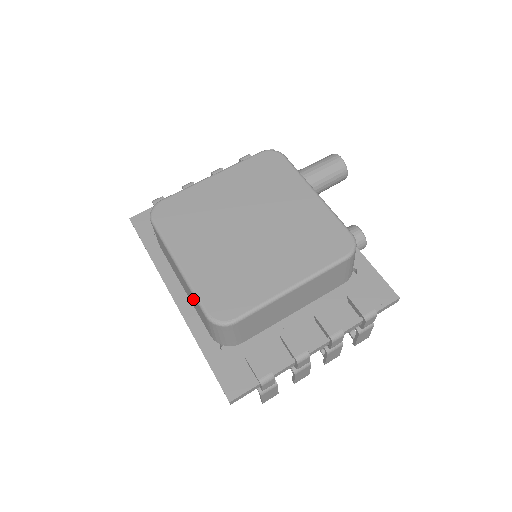
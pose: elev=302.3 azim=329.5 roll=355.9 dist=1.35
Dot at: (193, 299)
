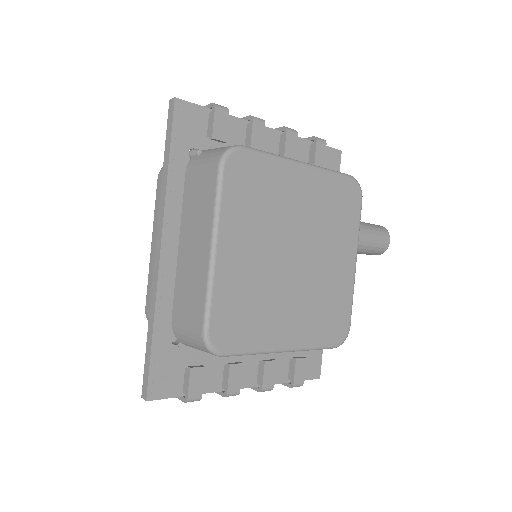
Dot at: (195, 290)
